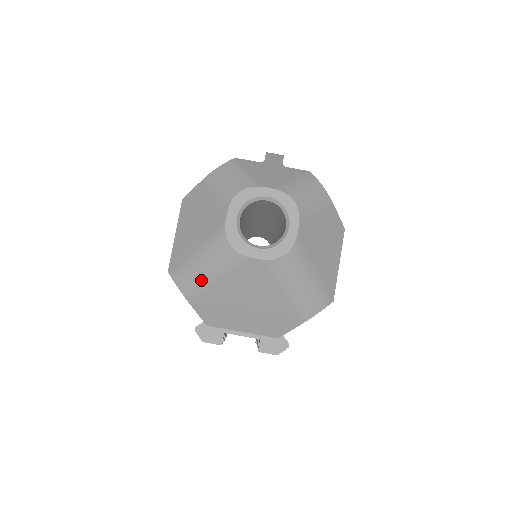
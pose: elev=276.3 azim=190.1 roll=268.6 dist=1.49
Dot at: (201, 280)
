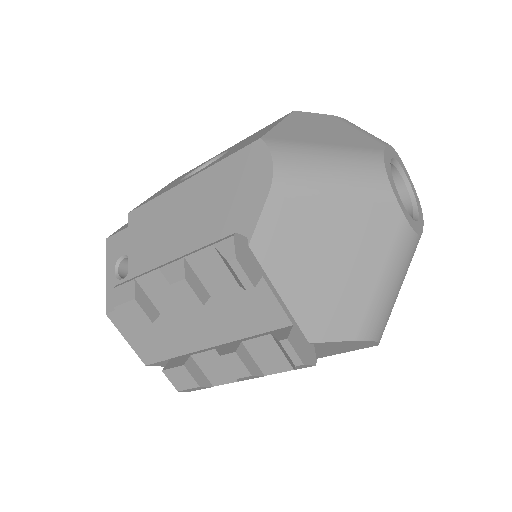
Dot at: (318, 177)
